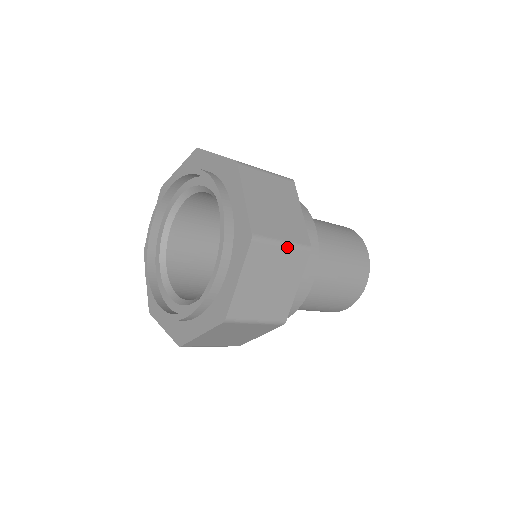
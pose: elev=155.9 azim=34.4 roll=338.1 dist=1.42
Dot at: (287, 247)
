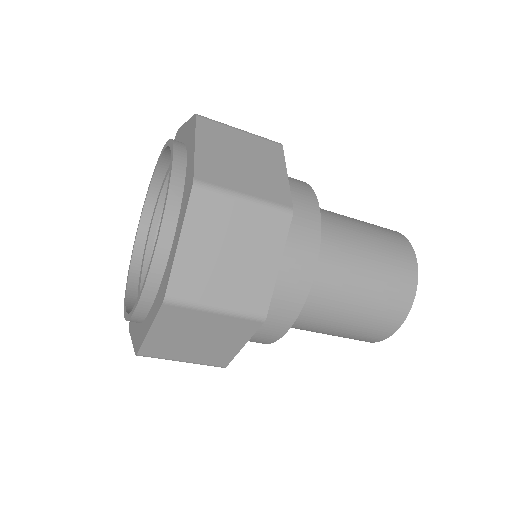
Dot at: (252, 204)
